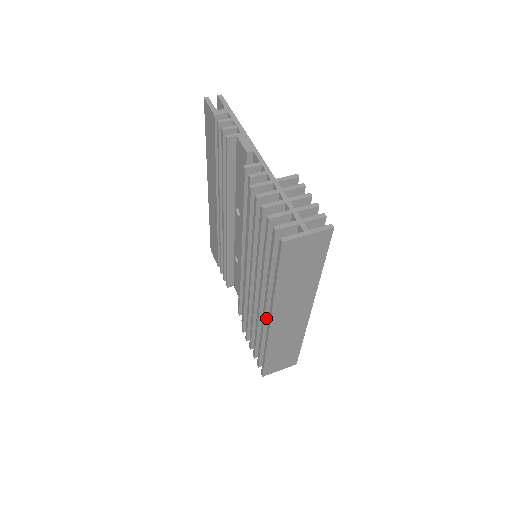
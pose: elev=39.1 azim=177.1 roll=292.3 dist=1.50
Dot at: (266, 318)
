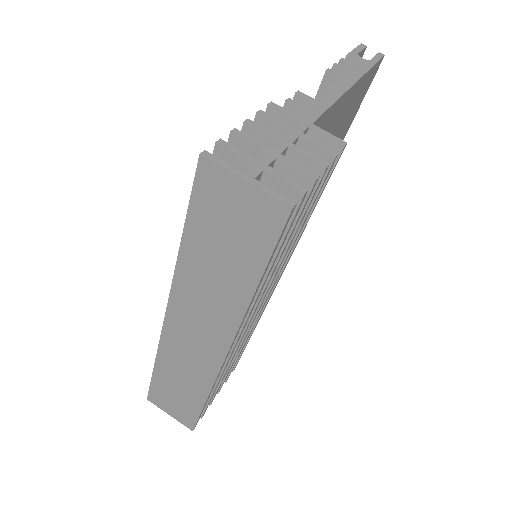
Dot at: occluded
